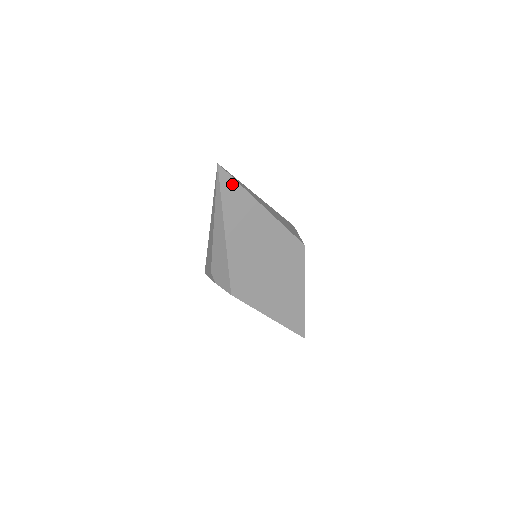
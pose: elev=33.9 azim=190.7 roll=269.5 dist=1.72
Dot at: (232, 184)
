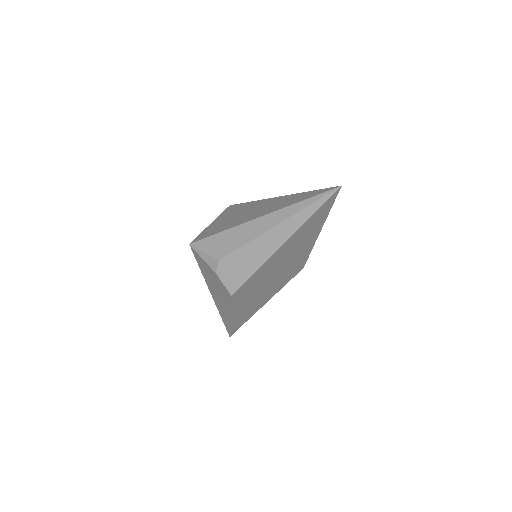
Dot at: (328, 206)
